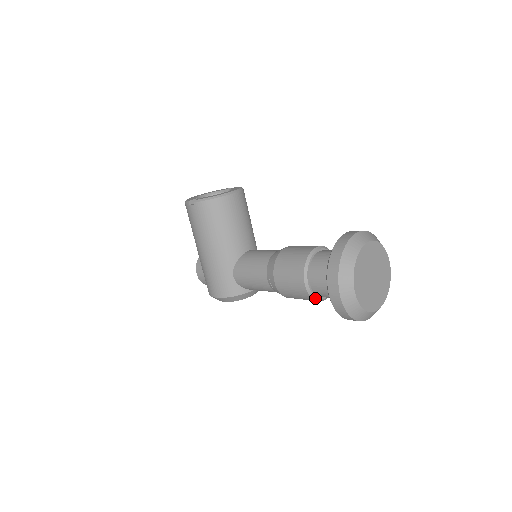
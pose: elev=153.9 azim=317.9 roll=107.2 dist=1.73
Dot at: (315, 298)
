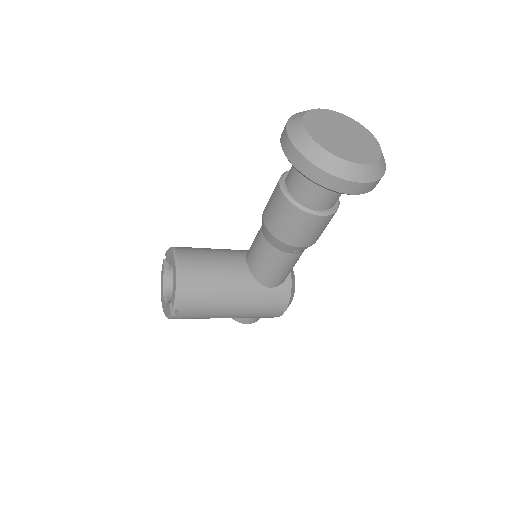
Dot at: (336, 208)
